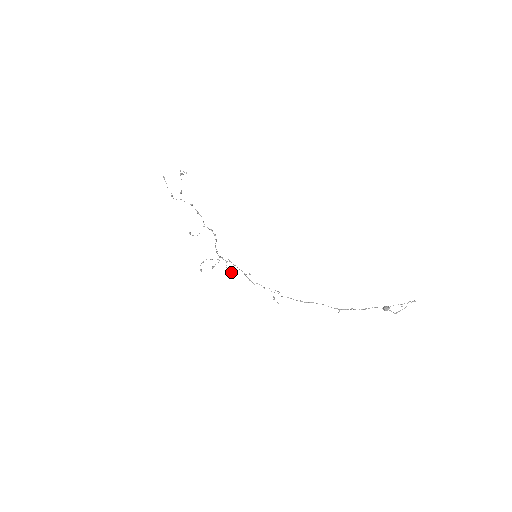
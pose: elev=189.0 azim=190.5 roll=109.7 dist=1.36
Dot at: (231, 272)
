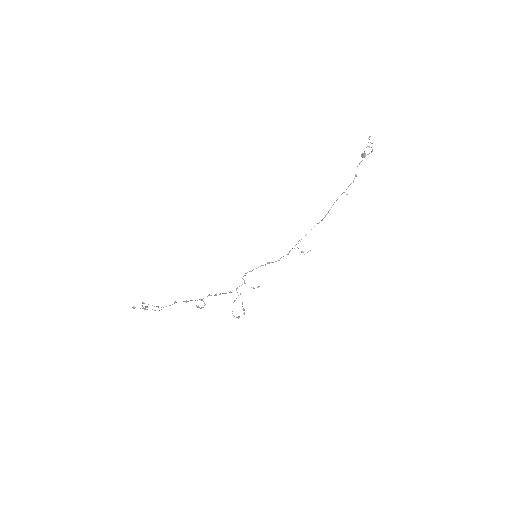
Dot at: (257, 287)
